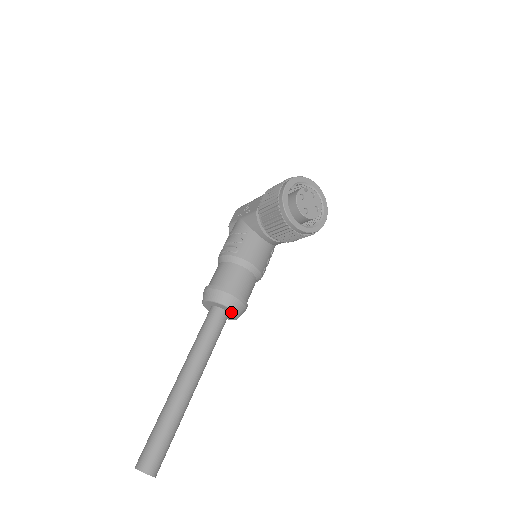
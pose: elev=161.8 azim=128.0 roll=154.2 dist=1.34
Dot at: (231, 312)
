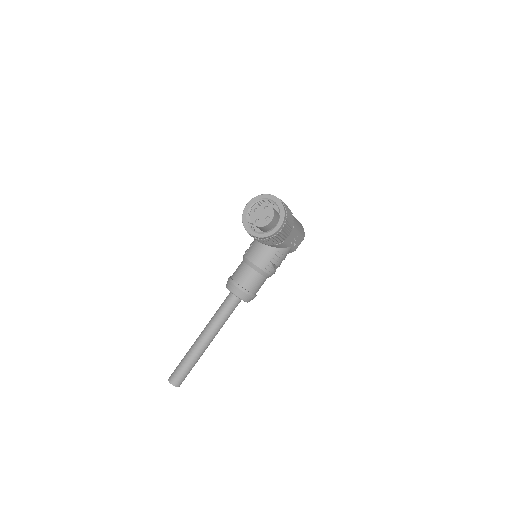
Dot at: (236, 295)
